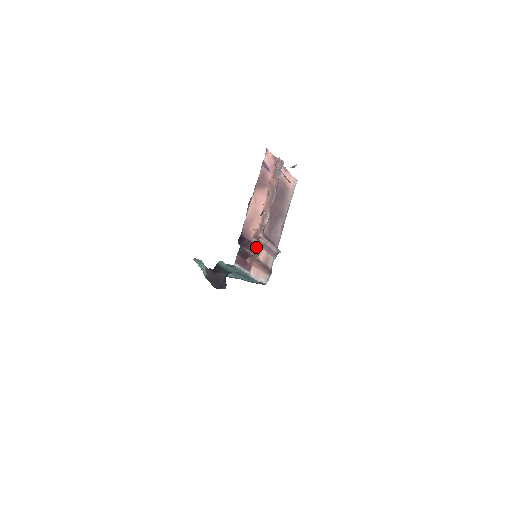
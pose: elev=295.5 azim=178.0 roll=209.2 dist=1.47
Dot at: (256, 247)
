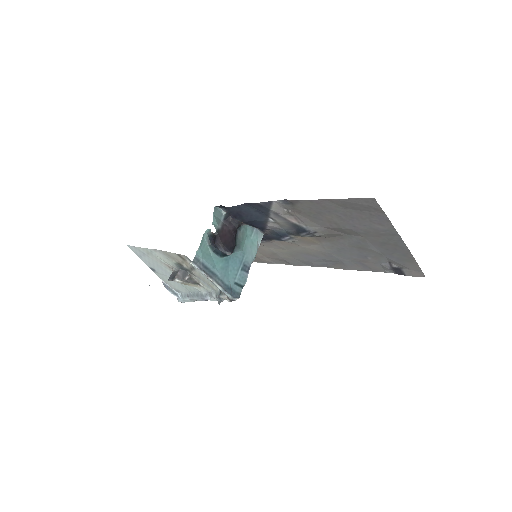
Dot at: occluded
